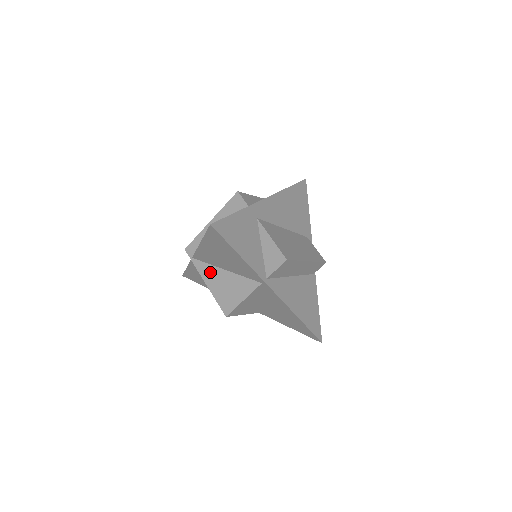
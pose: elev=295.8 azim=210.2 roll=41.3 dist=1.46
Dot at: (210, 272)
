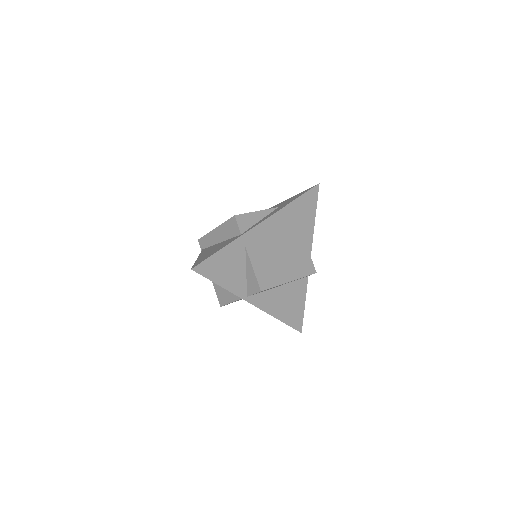
Dot at: occluded
